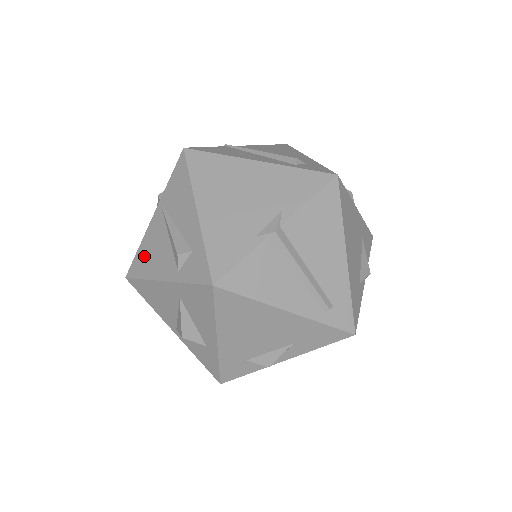
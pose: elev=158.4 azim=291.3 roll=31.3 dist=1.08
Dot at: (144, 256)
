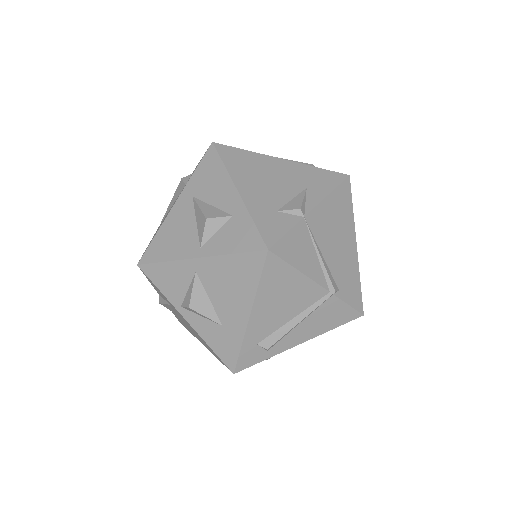
Dot at: occluded
